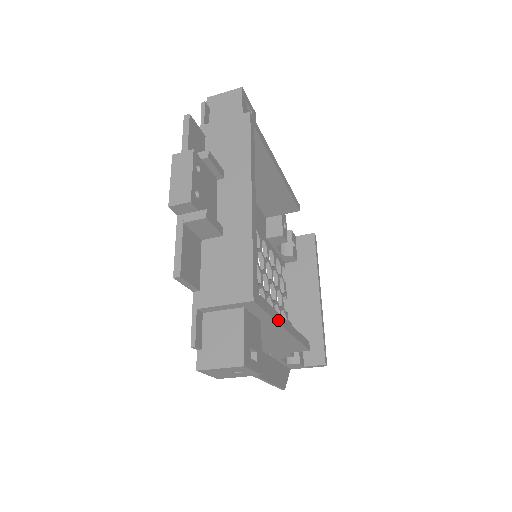
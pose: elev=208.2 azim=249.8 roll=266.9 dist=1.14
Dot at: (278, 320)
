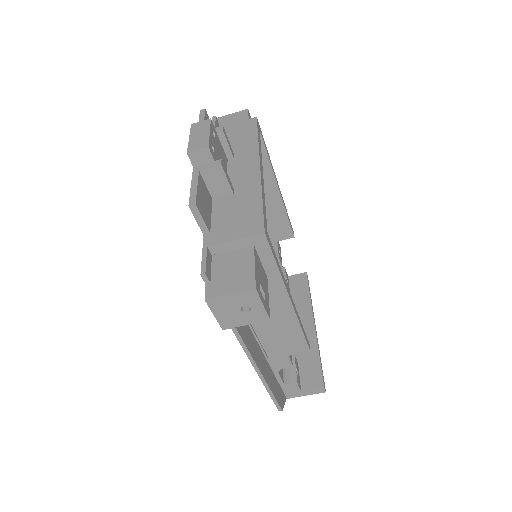
Dot at: (284, 281)
